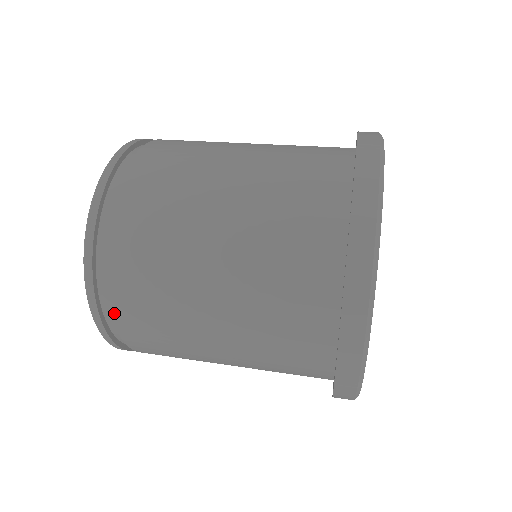
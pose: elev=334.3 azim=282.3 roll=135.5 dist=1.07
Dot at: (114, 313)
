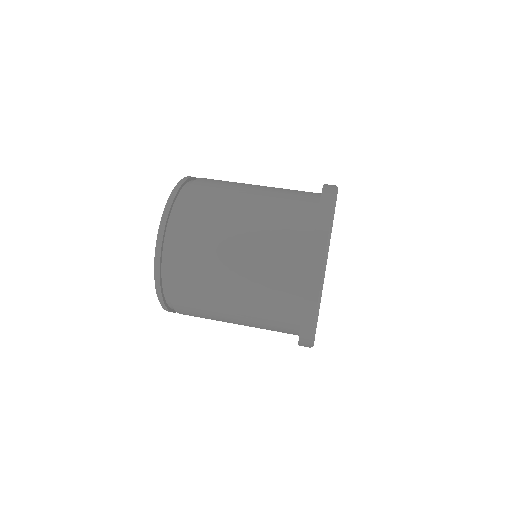
Dot at: (183, 314)
